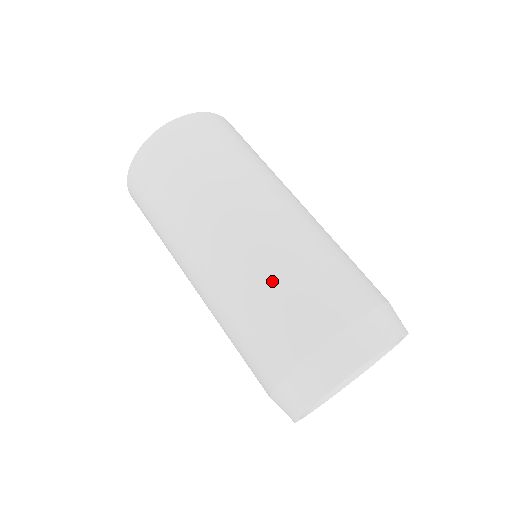
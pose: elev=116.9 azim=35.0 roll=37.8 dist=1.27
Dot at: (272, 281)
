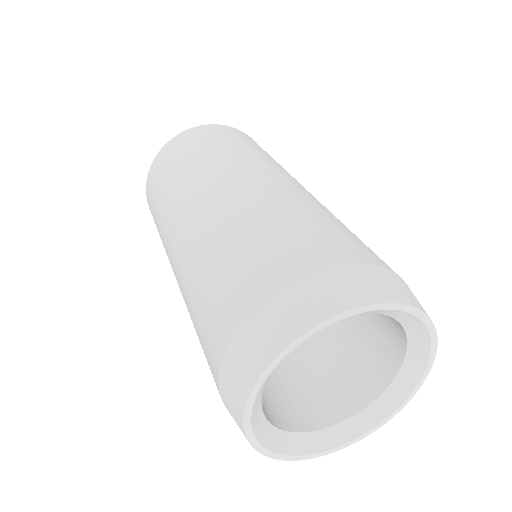
Dot at: (308, 211)
